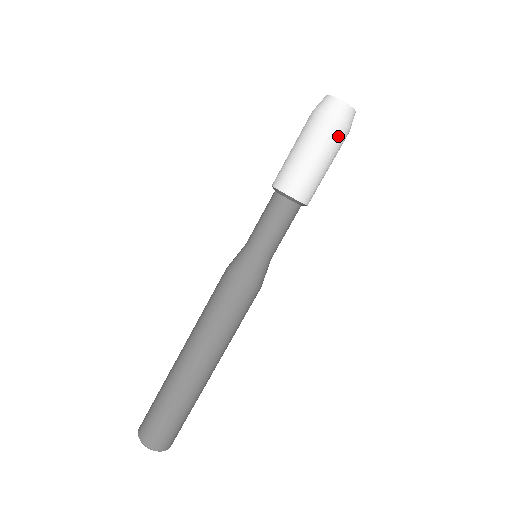
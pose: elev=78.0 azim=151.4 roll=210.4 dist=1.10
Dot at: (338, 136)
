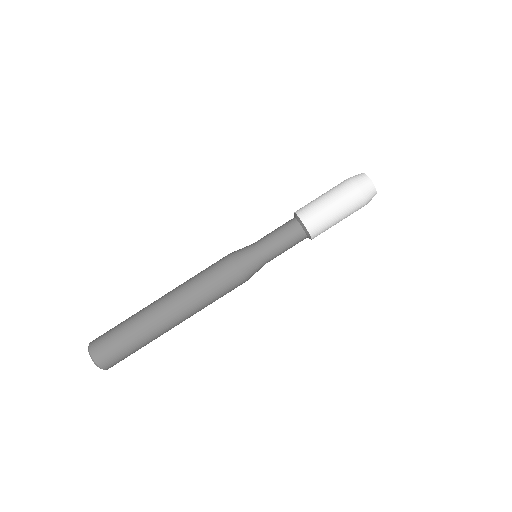
Dot at: (356, 199)
